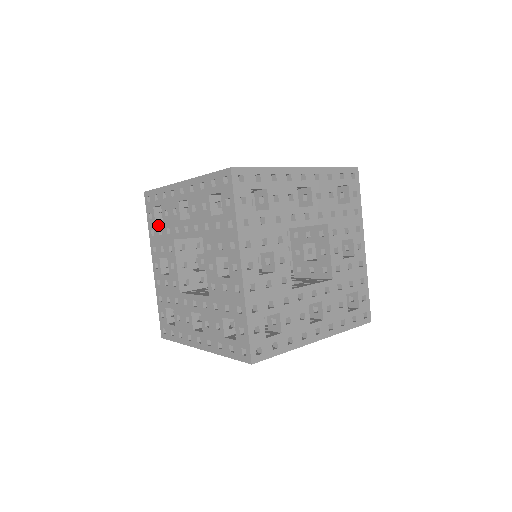
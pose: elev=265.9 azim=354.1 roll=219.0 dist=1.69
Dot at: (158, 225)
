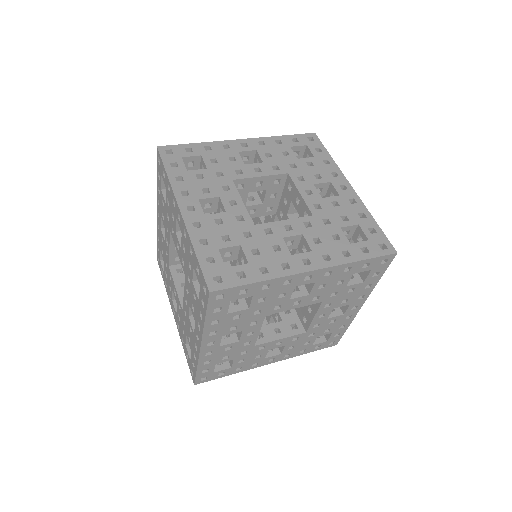
Dot at: (162, 196)
